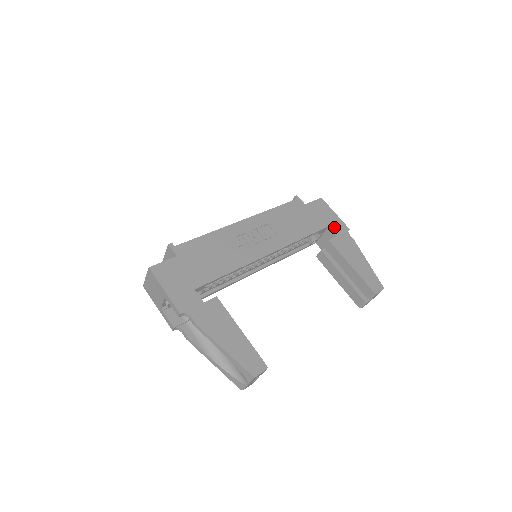
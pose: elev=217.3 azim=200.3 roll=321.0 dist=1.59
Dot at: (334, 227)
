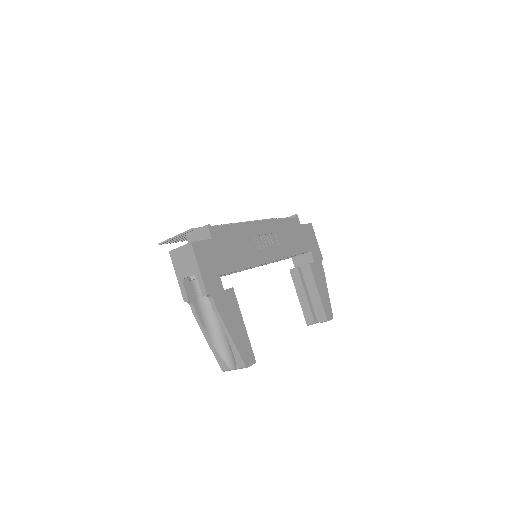
Dot at: (314, 253)
